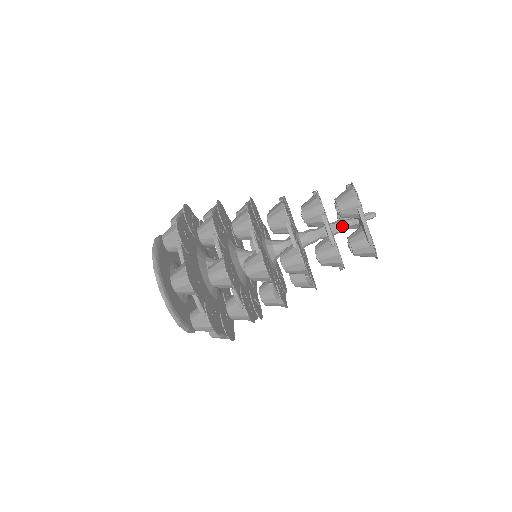
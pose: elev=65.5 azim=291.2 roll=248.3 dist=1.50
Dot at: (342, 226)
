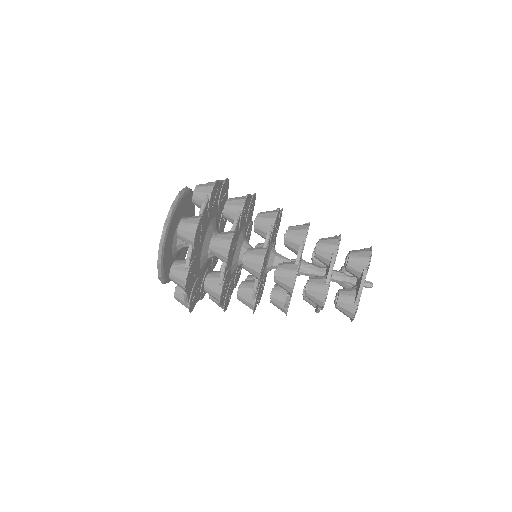
Dot at: (341, 277)
